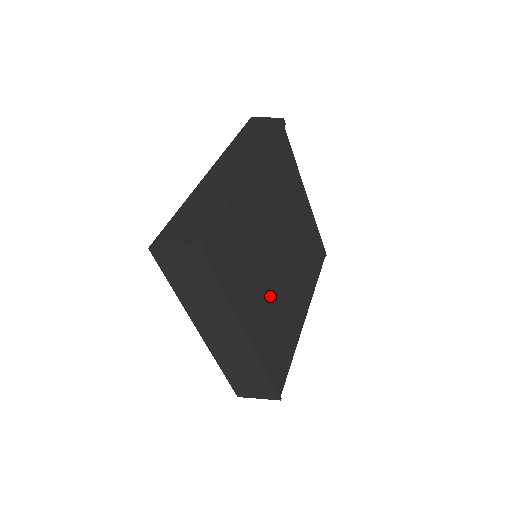
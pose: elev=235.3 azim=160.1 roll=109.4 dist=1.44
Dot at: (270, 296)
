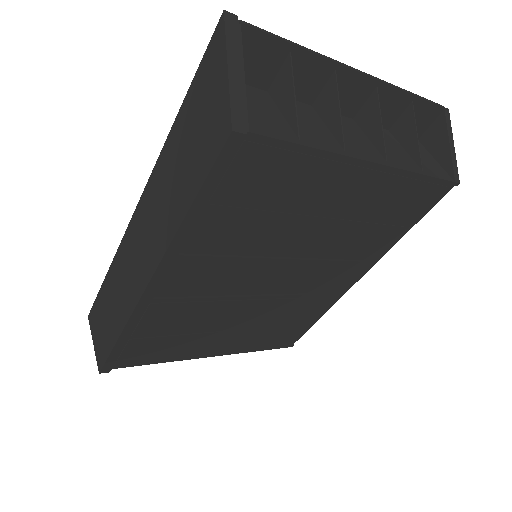
Dot at: (253, 319)
